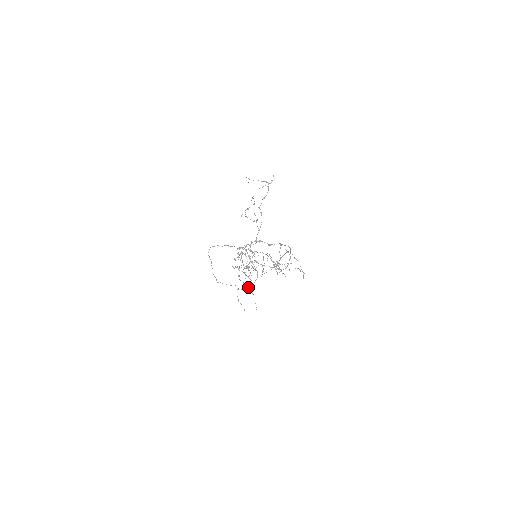
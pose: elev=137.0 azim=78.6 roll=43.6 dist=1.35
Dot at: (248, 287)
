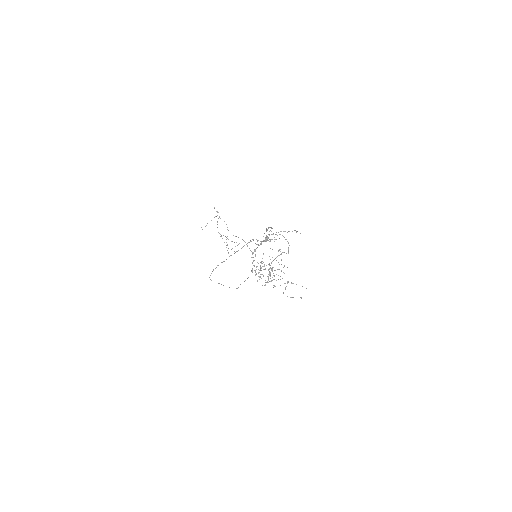
Dot at: occluded
